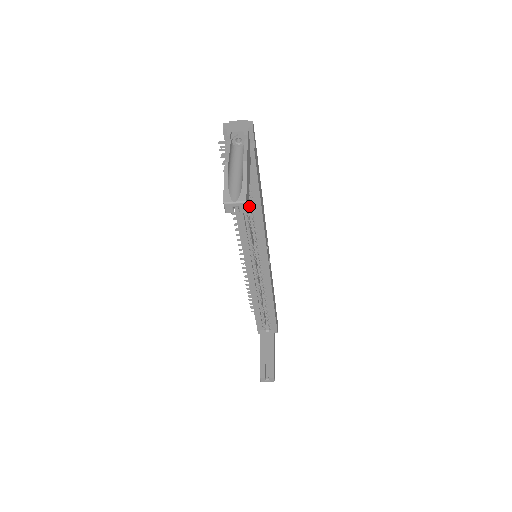
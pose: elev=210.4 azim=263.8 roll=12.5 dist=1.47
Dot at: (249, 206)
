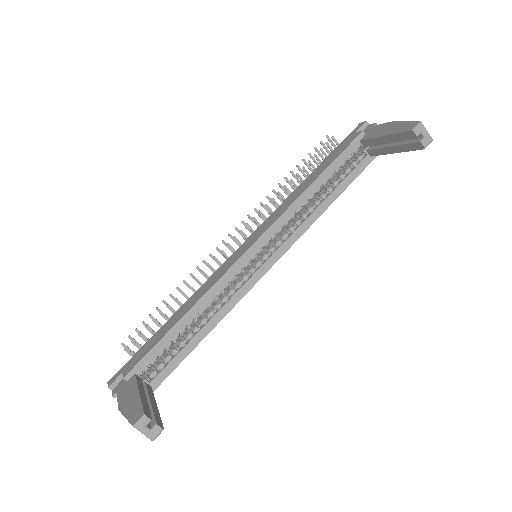
Dot at: occluded
